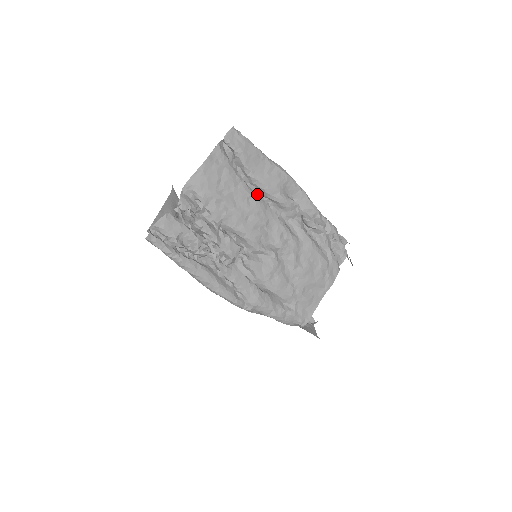
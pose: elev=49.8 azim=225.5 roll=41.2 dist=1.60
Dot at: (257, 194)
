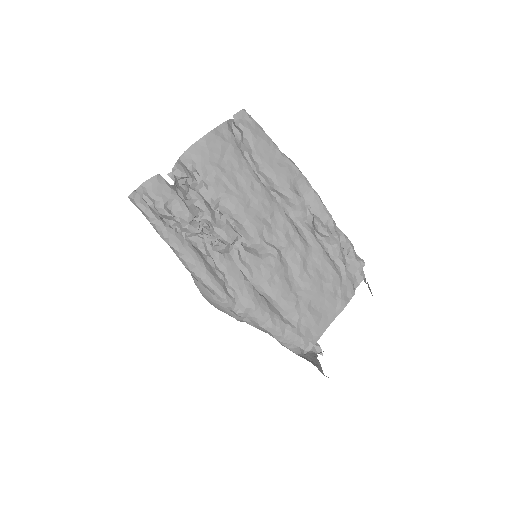
Dot at: occluded
